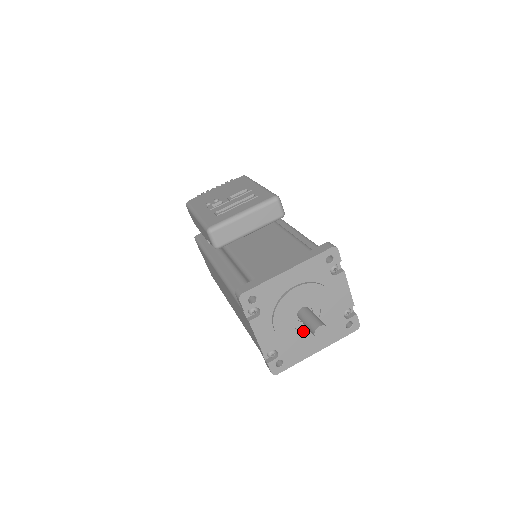
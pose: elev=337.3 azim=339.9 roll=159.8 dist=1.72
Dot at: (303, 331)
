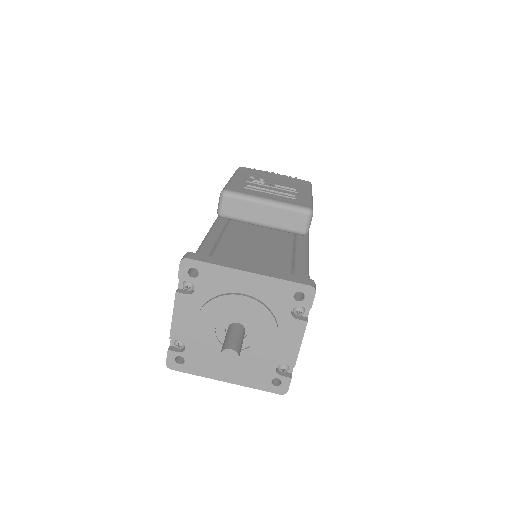
Dot at: occluded
